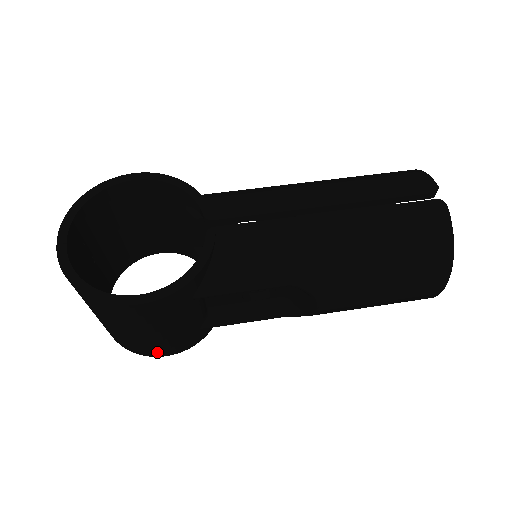
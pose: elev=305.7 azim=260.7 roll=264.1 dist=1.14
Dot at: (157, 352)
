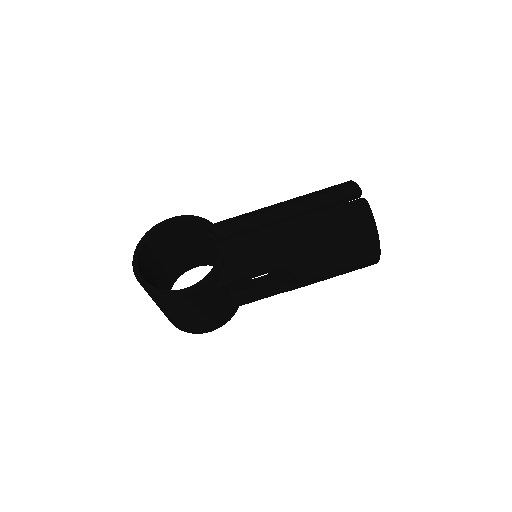
Dot at: (204, 329)
